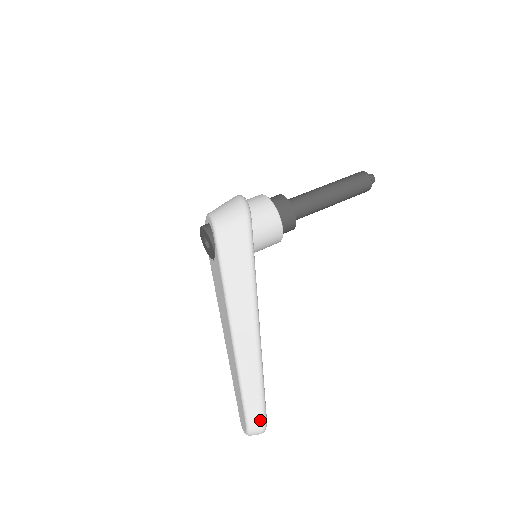
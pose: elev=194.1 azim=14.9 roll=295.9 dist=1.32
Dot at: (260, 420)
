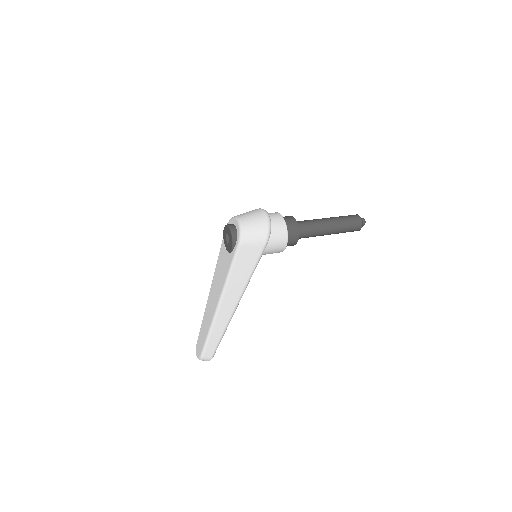
Dot at: (210, 357)
